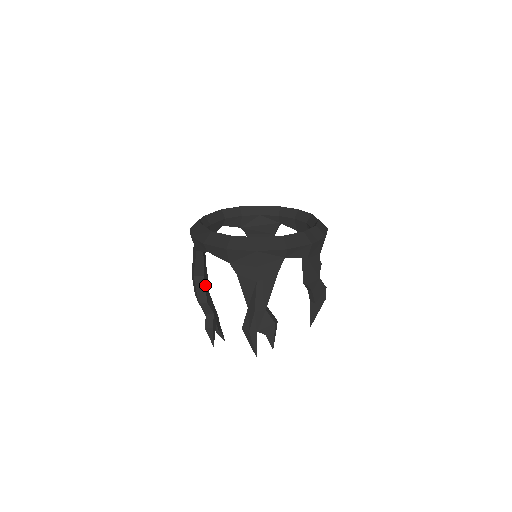
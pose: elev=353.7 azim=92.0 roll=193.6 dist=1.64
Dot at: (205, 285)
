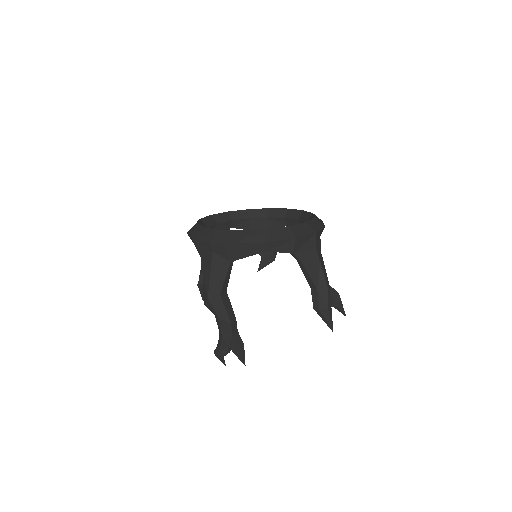
Dot at: (228, 302)
